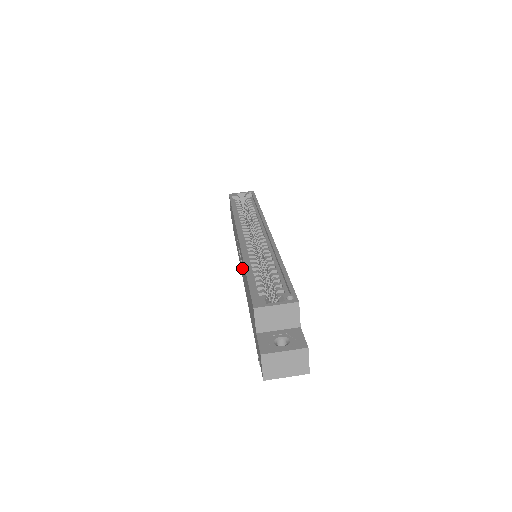
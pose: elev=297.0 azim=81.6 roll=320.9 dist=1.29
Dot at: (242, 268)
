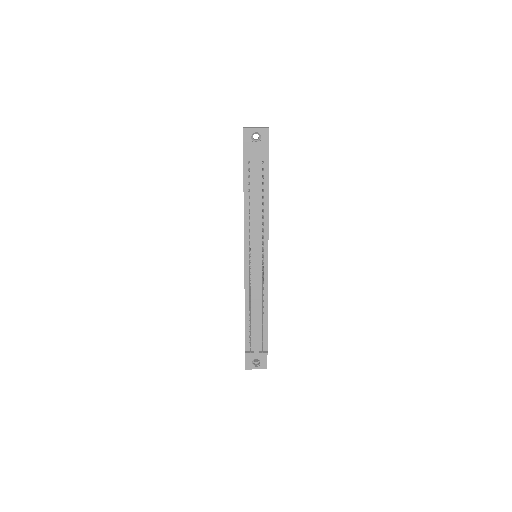
Dot at: occluded
